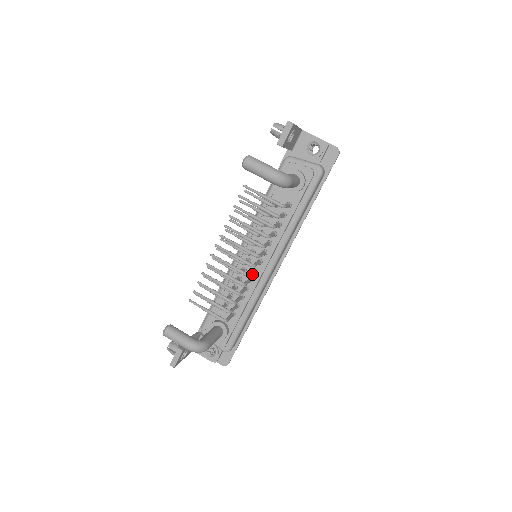
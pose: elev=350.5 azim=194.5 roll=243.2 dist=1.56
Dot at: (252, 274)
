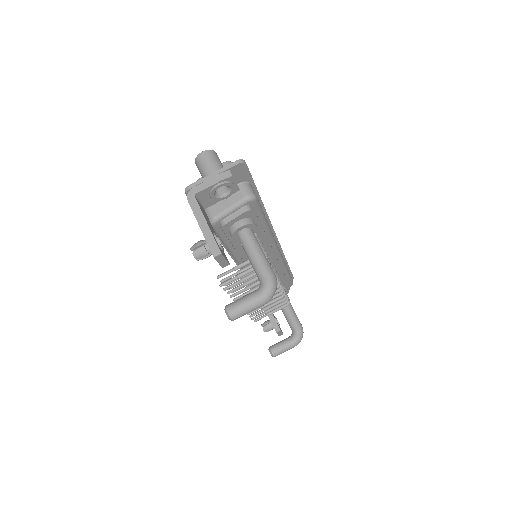
Dot at: occluded
